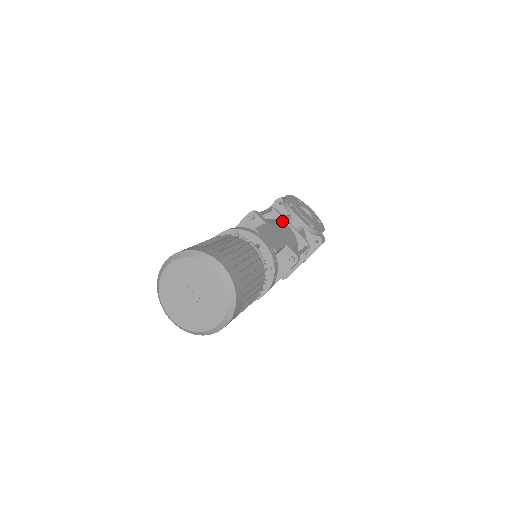
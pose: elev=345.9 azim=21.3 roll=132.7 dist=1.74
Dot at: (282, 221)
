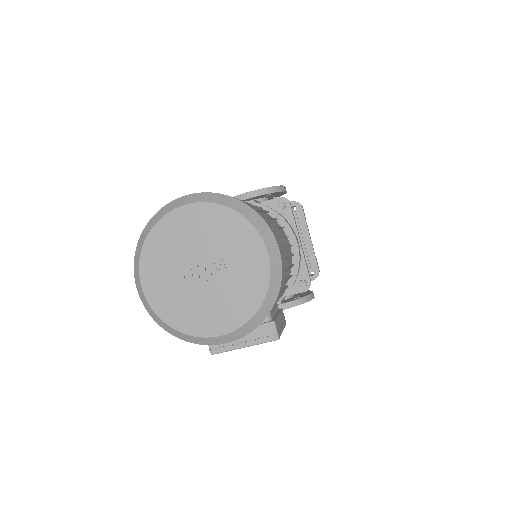
Dot at: occluded
